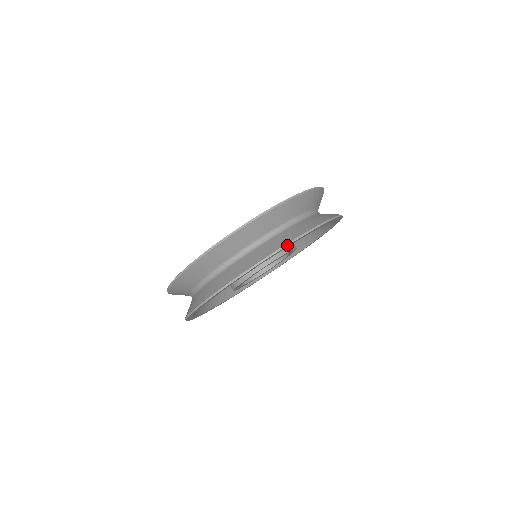
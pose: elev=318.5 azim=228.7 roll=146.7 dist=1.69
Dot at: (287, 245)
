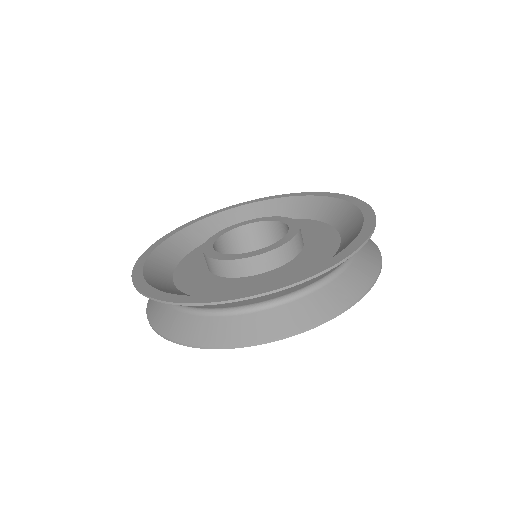
Dot at: (348, 308)
